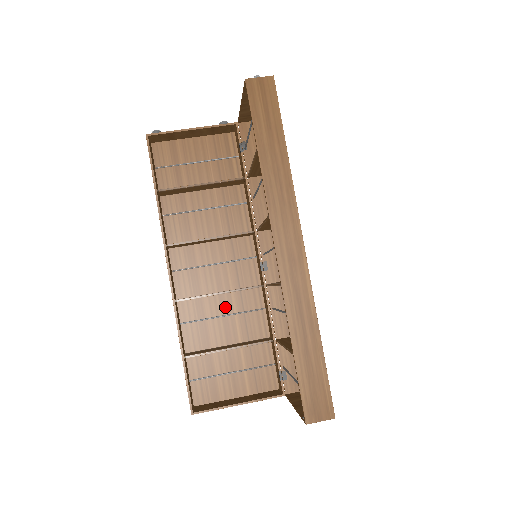
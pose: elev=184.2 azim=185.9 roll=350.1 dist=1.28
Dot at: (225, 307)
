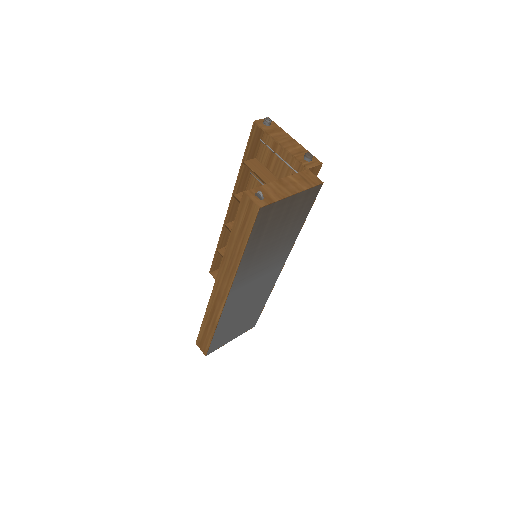
Dot at: occluded
